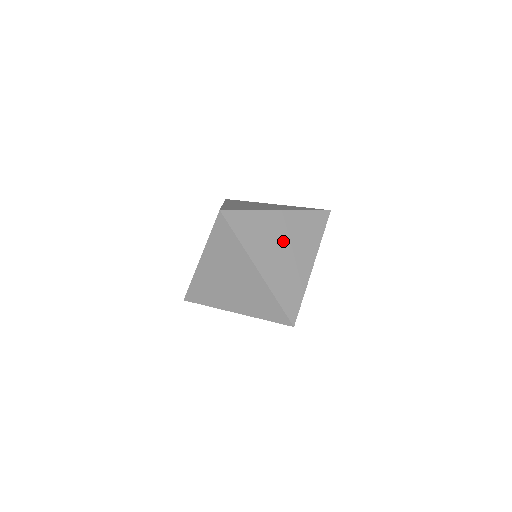
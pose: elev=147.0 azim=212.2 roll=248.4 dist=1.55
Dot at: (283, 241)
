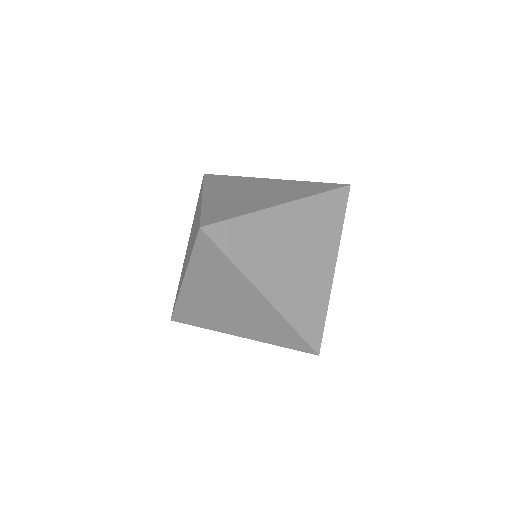
Dot at: (293, 246)
